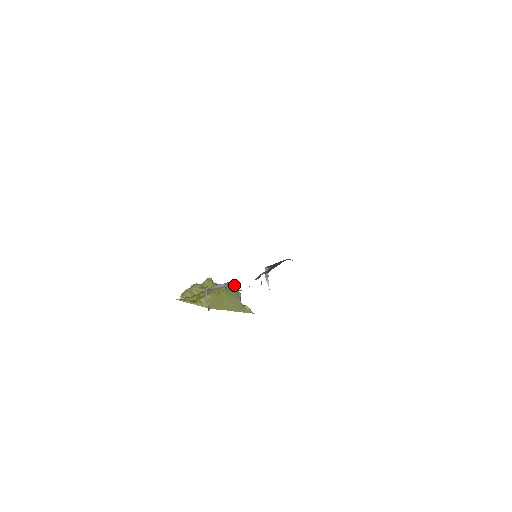
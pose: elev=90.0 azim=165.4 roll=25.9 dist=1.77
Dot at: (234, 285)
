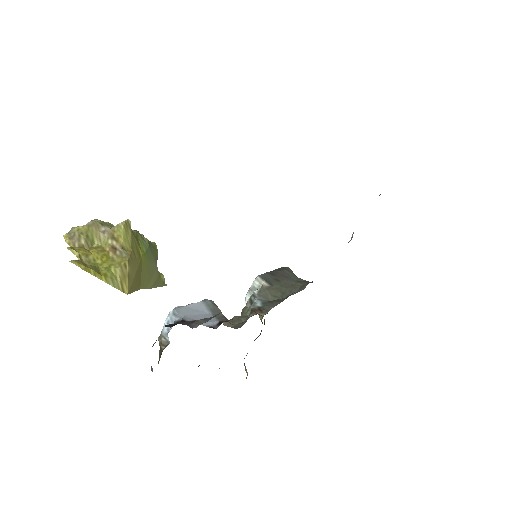
Dot at: (223, 316)
